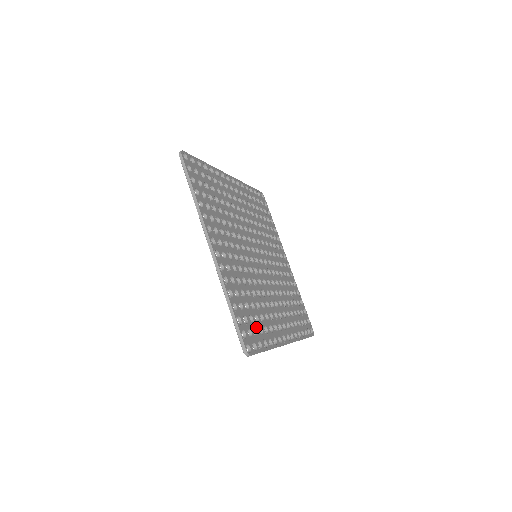
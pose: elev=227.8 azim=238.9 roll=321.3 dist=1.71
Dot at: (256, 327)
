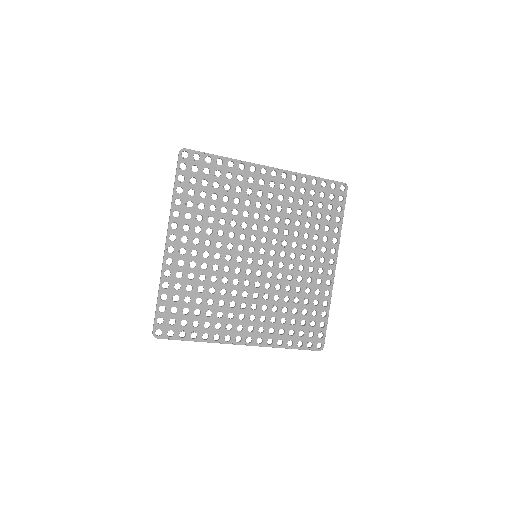
Dot at: (189, 319)
